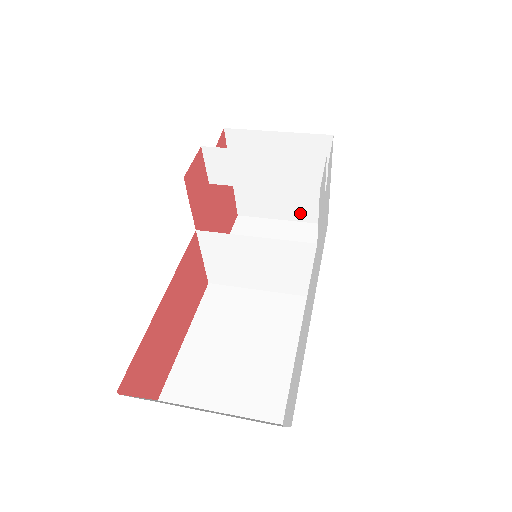
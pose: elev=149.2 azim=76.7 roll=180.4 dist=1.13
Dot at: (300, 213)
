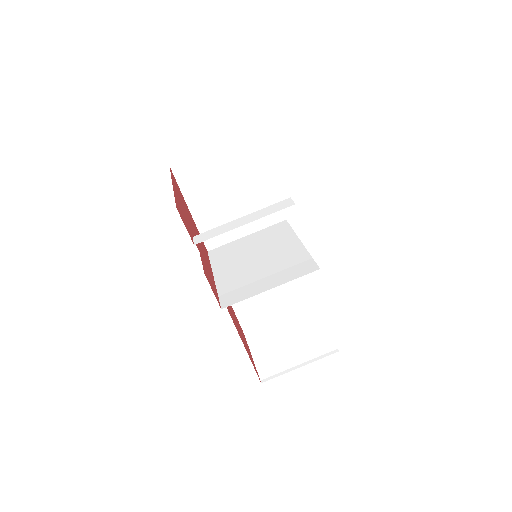
Dot at: occluded
